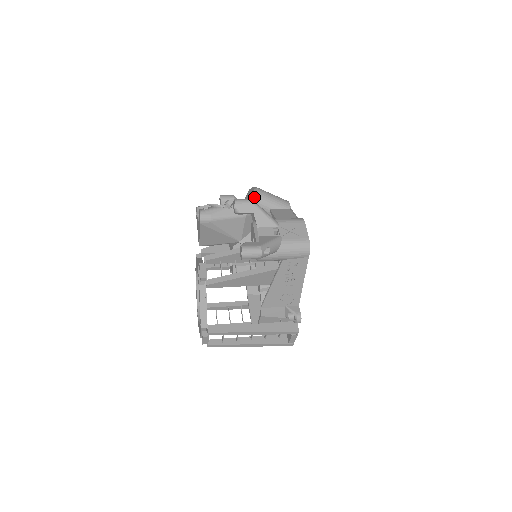
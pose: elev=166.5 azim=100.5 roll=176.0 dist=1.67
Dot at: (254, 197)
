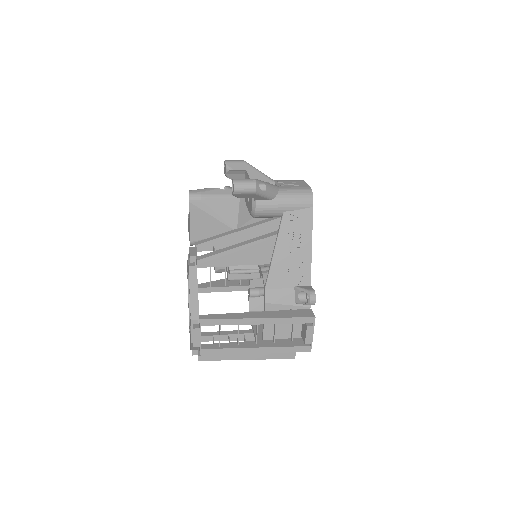
Dot at: occluded
